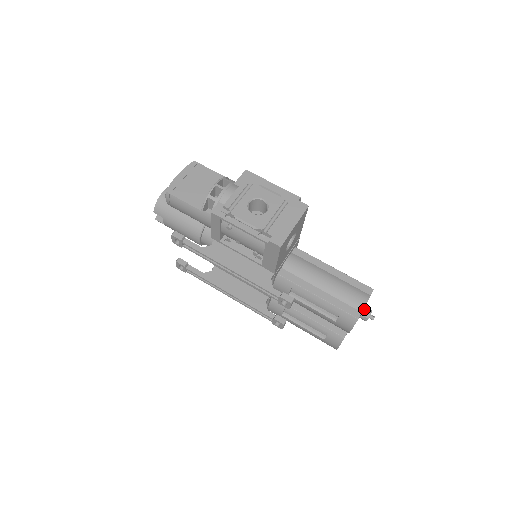
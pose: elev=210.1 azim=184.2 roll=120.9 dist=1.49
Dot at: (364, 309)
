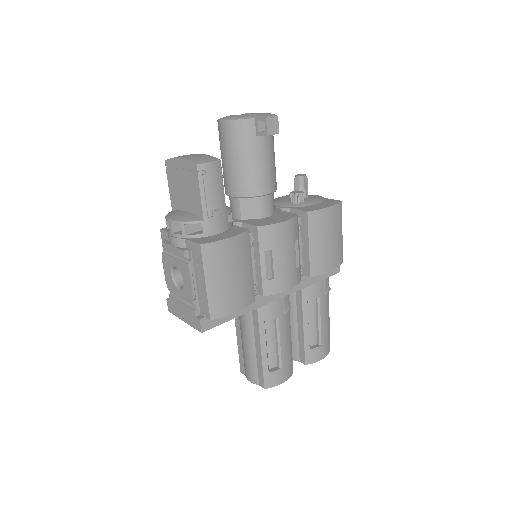
Dot at: occluded
